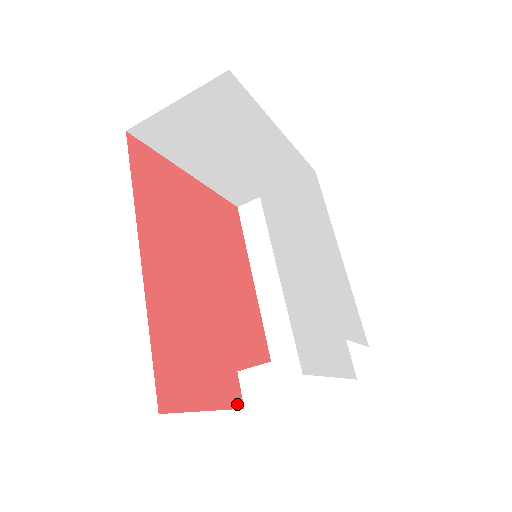
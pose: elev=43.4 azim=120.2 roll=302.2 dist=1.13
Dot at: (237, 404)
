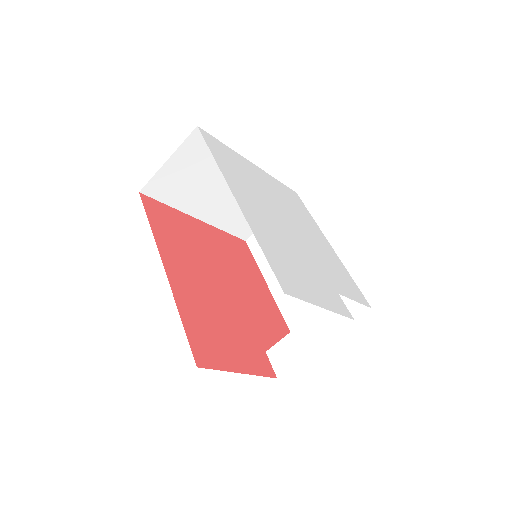
Dot at: (269, 374)
